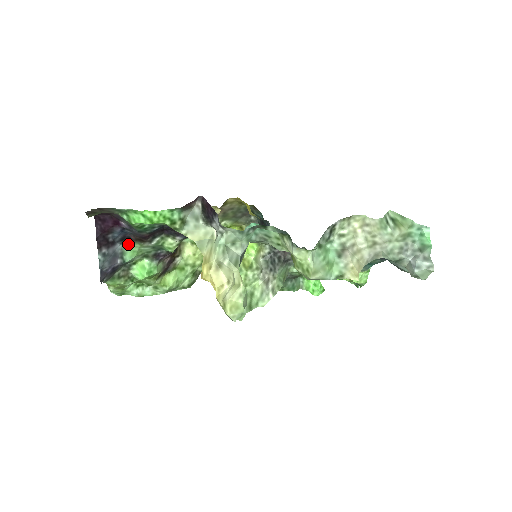
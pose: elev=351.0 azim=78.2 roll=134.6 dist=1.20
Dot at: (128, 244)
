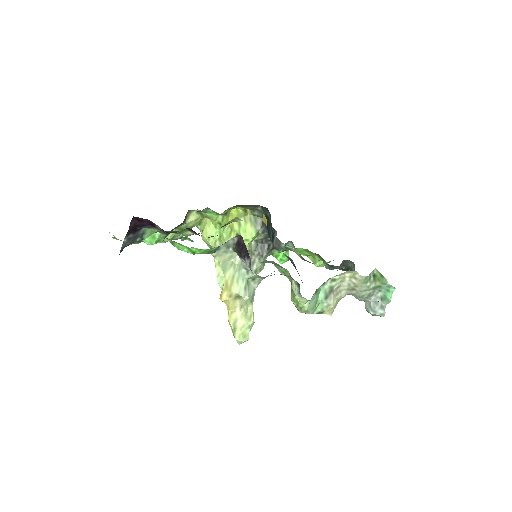
Dot at: (151, 228)
